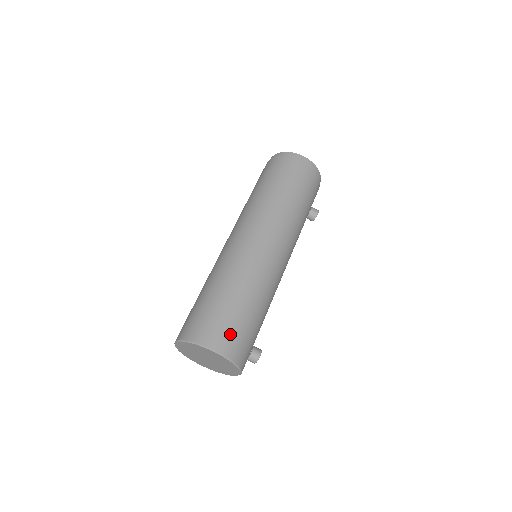
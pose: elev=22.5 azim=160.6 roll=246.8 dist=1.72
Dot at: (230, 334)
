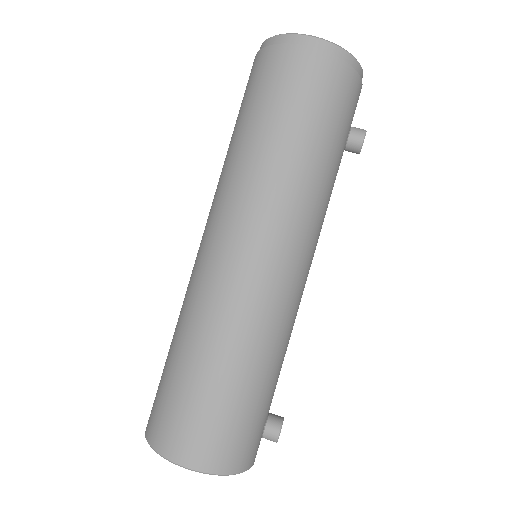
Dot at: (202, 434)
